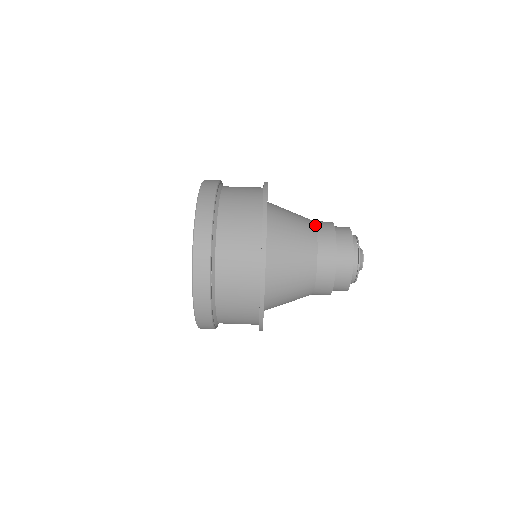
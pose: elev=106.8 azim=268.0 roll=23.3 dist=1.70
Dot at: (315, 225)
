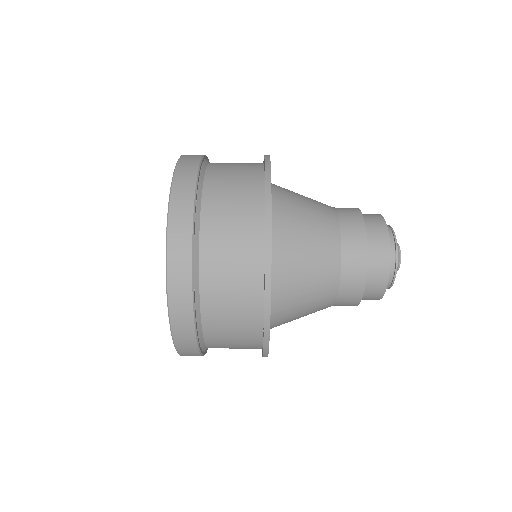
Dot at: occluded
